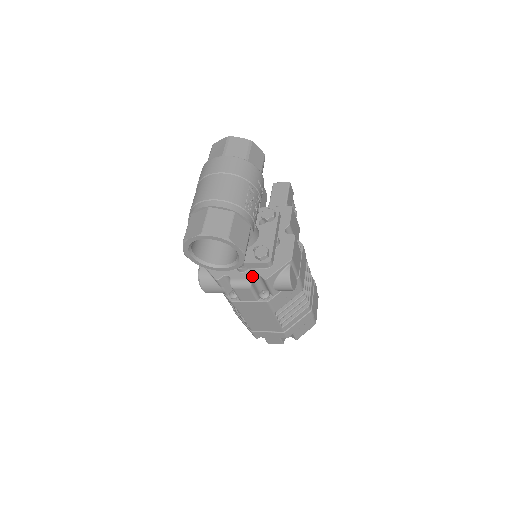
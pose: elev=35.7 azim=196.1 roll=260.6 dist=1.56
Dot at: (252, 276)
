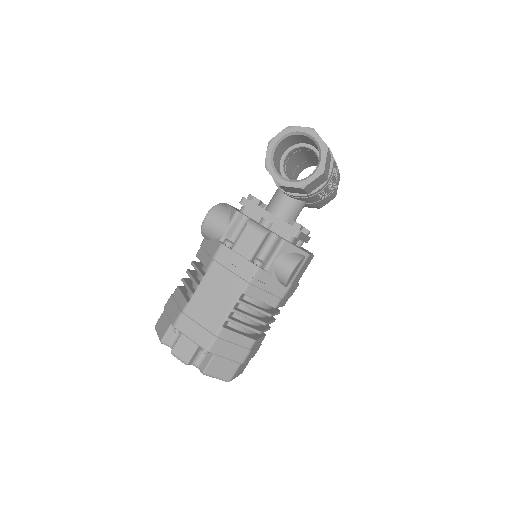
Dot at: occluded
